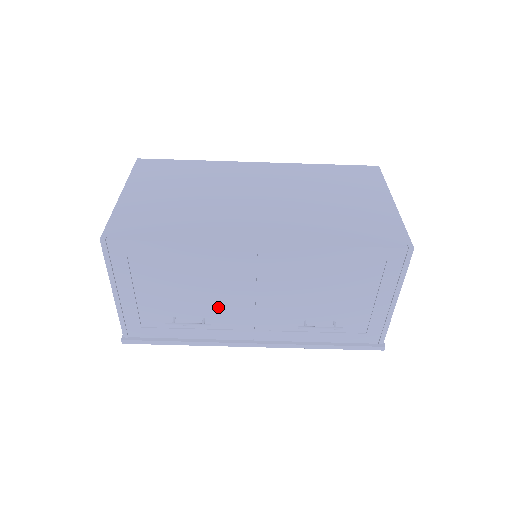
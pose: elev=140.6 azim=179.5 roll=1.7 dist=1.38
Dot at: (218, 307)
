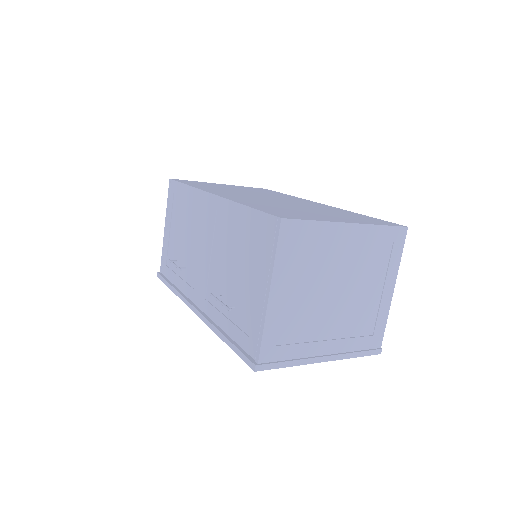
Dot at: (192, 258)
